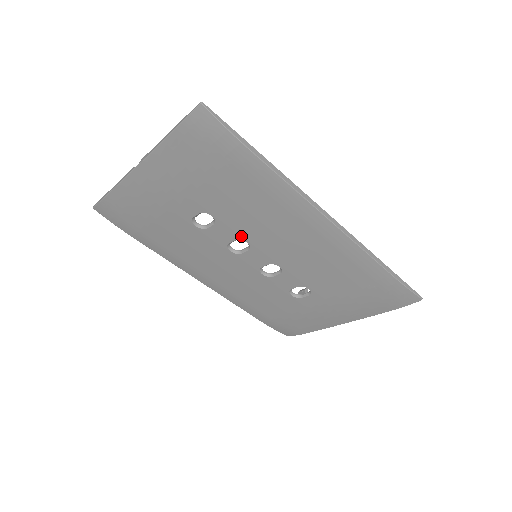
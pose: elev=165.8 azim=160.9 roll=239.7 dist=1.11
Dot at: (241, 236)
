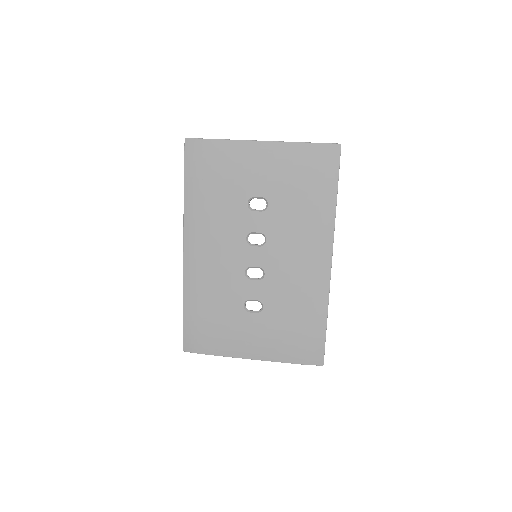
Dot at: (268, 233)
